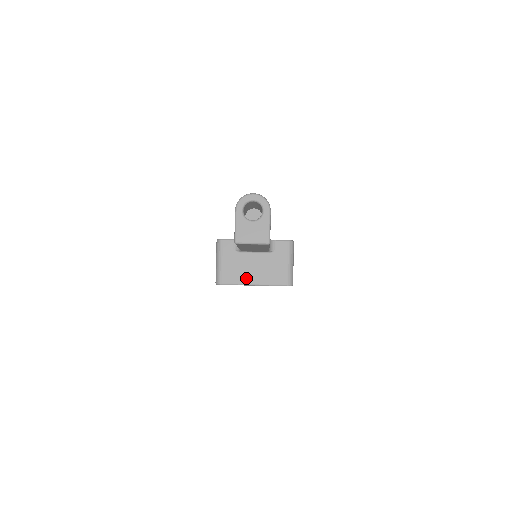
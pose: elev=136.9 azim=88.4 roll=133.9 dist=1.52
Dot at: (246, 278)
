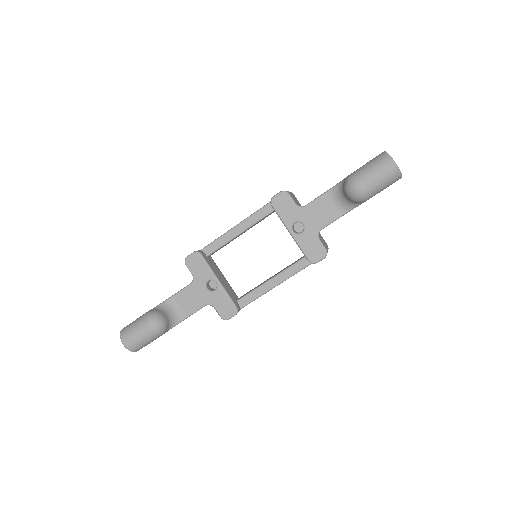
Dot at: occluded
